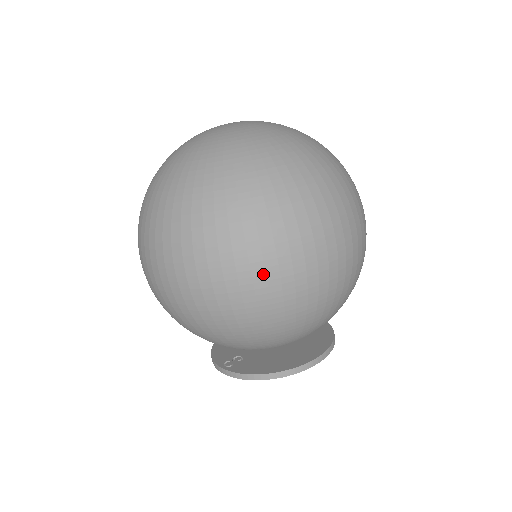
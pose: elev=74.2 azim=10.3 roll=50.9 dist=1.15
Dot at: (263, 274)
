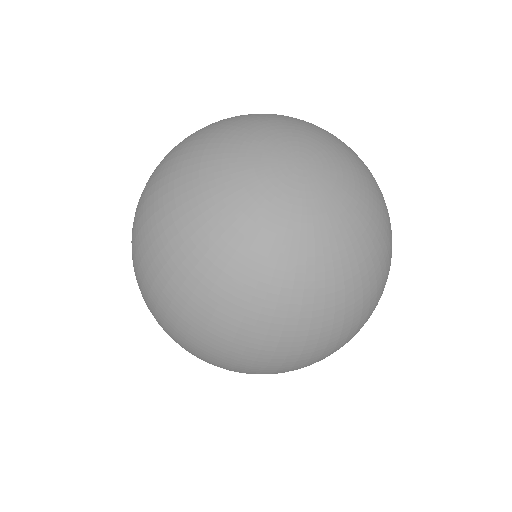
Dot at: (162, 322)
